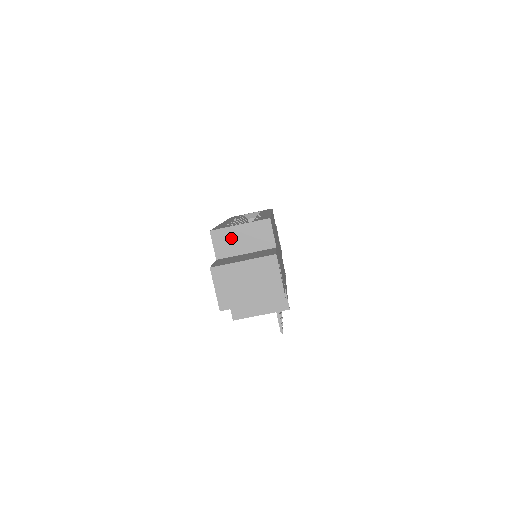
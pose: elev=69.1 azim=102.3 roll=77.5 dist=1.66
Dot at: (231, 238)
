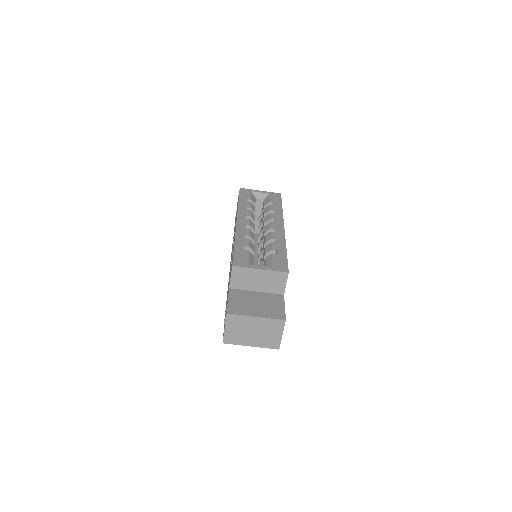
Dot at: (249, 277)
